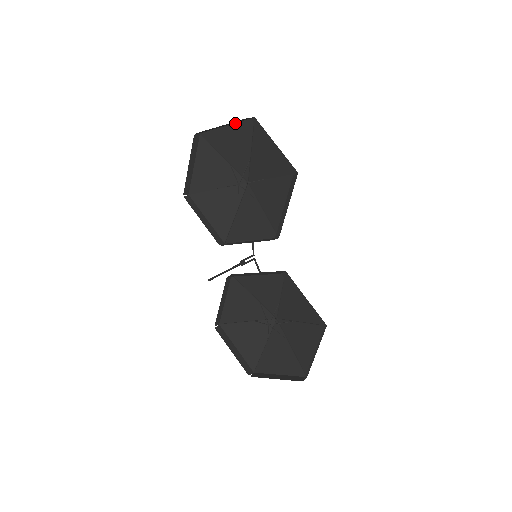
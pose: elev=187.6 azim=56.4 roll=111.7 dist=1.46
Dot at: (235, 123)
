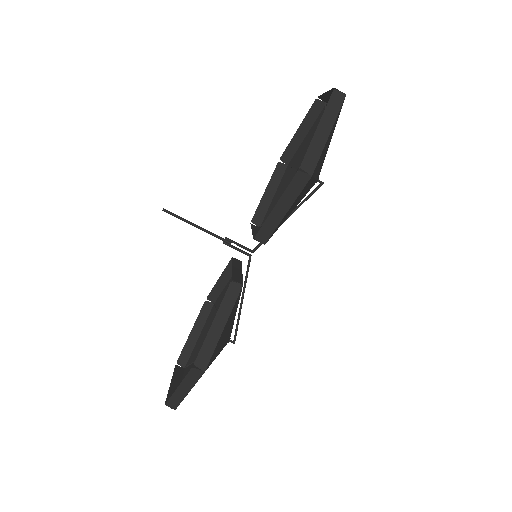
Dot at: occluded
